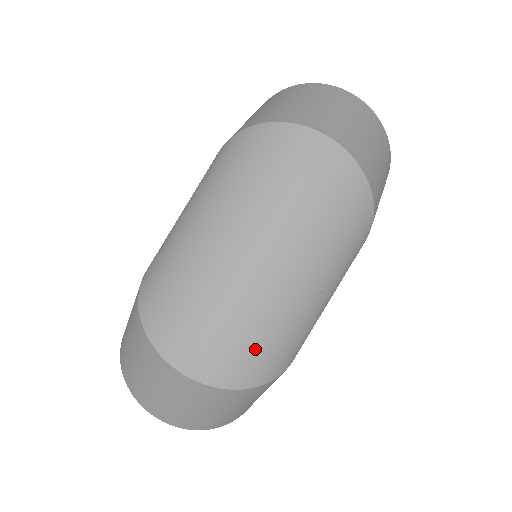
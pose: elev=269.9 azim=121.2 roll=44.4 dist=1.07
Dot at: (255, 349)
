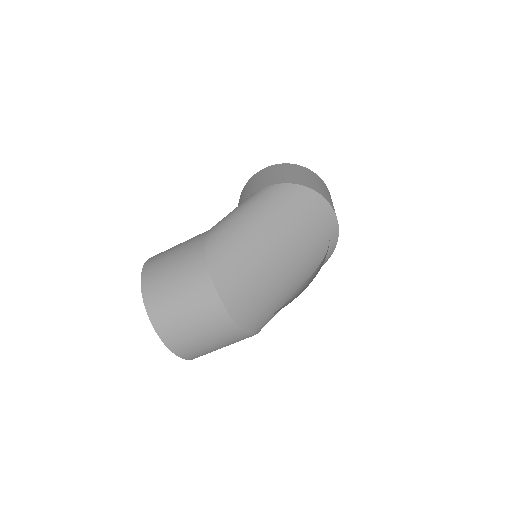
Dot at: (264, 312)
